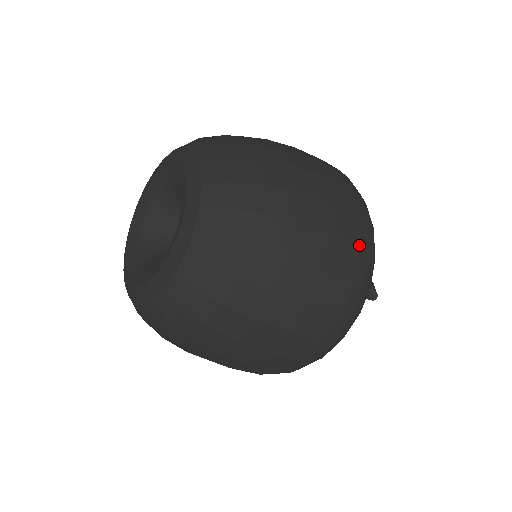
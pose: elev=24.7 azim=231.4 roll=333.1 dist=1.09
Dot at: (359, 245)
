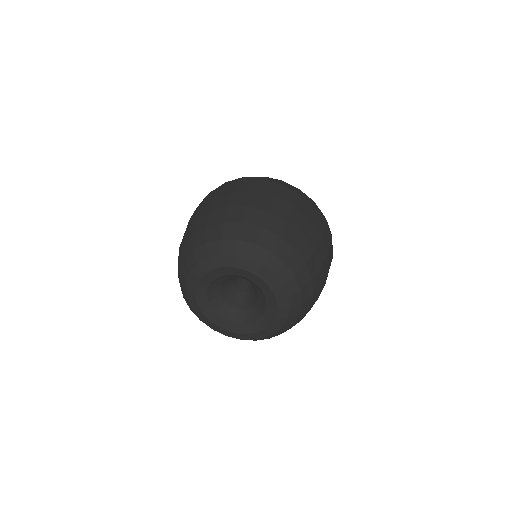
Dot at: occluded
